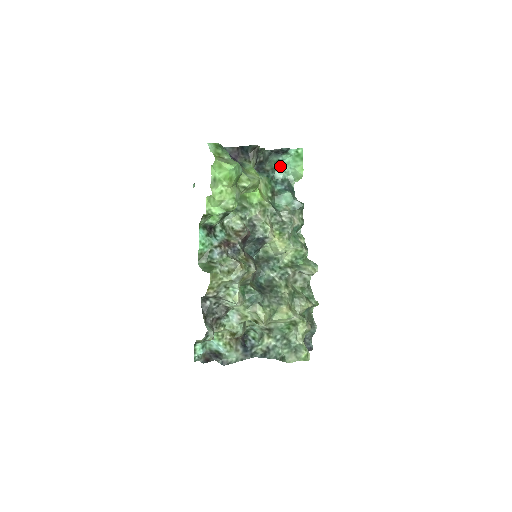
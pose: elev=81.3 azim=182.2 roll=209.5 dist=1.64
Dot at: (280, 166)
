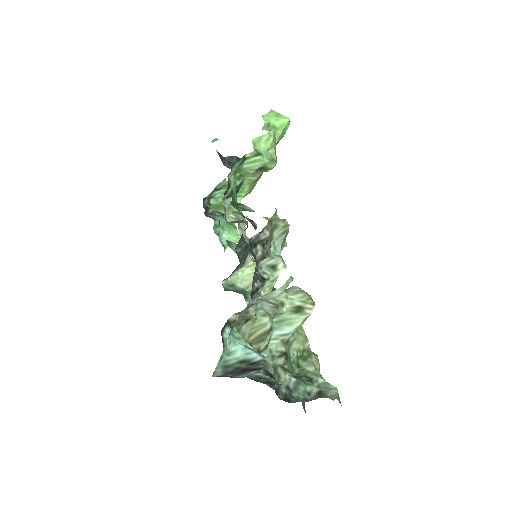
Dot at: (215, 226)
